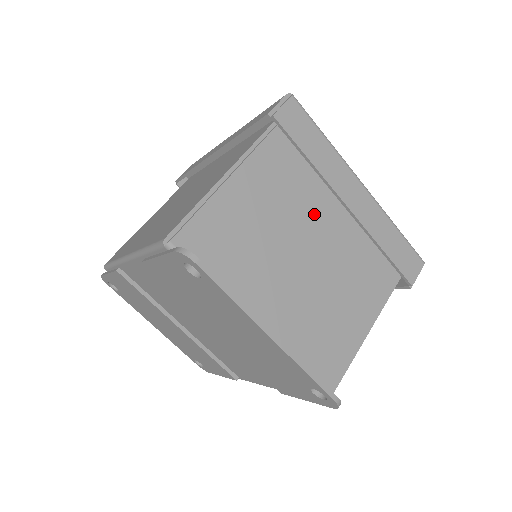
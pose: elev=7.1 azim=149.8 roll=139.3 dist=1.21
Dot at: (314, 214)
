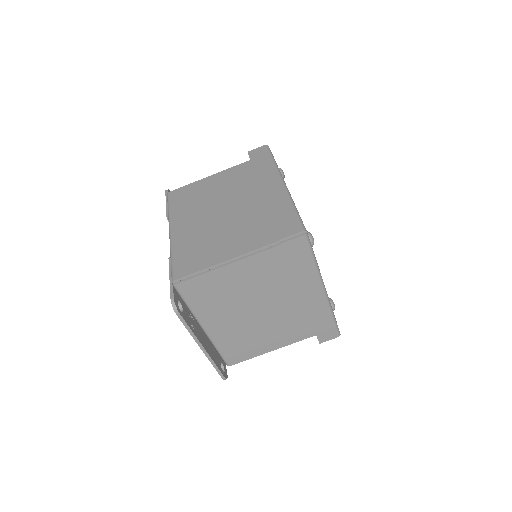
Dot at: (279, 293)
